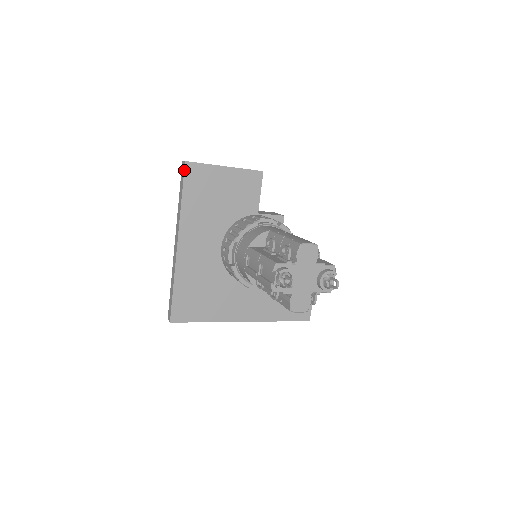
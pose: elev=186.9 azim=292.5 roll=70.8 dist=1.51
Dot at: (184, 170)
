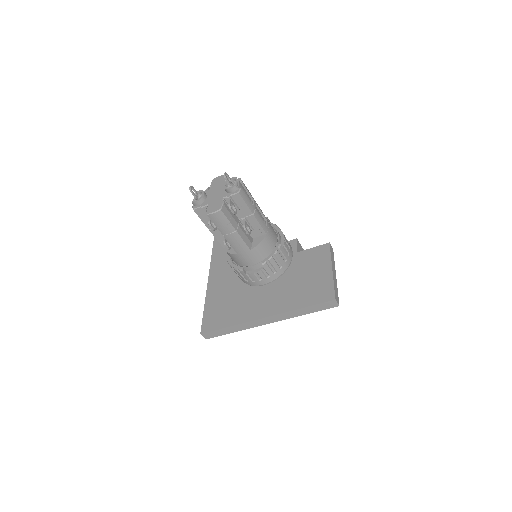
Dot at: (214, 239)
